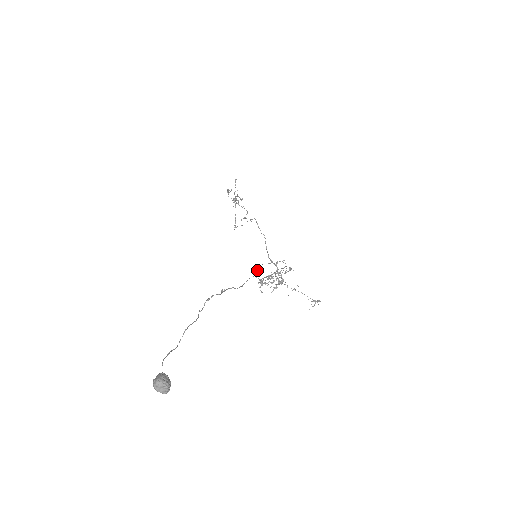
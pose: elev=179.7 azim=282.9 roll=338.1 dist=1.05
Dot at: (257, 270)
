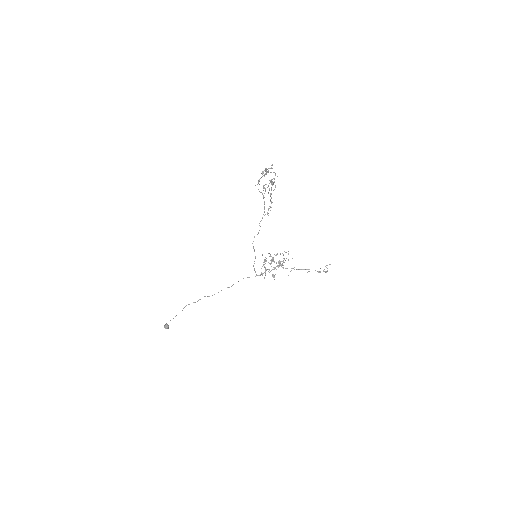
Dot at: occluded
